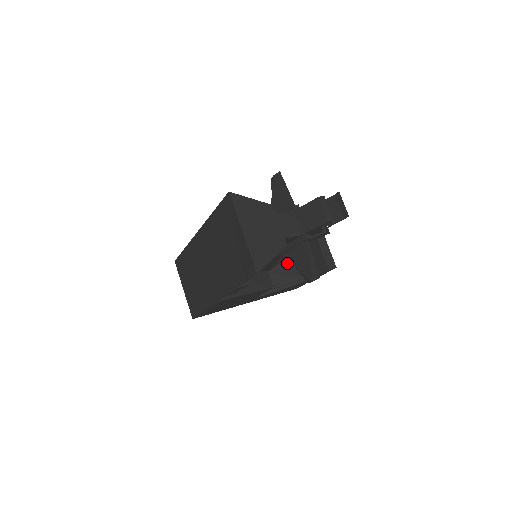
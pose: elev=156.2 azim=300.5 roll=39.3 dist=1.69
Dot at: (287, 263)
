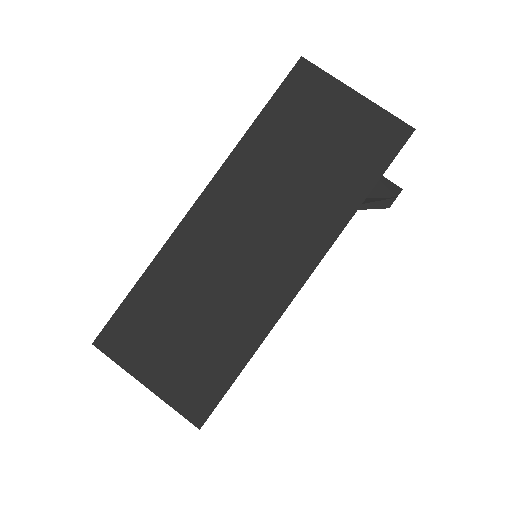
Dot at: occluded
